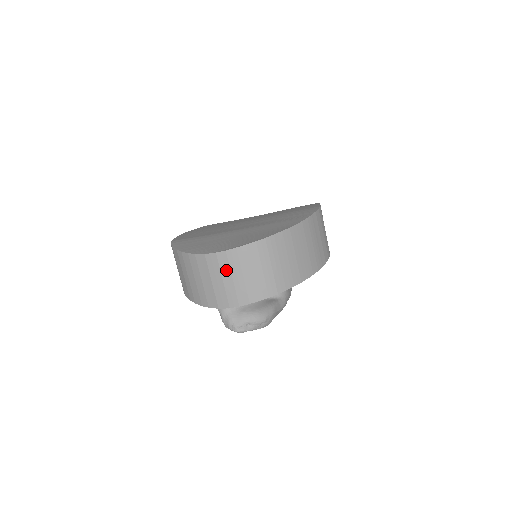
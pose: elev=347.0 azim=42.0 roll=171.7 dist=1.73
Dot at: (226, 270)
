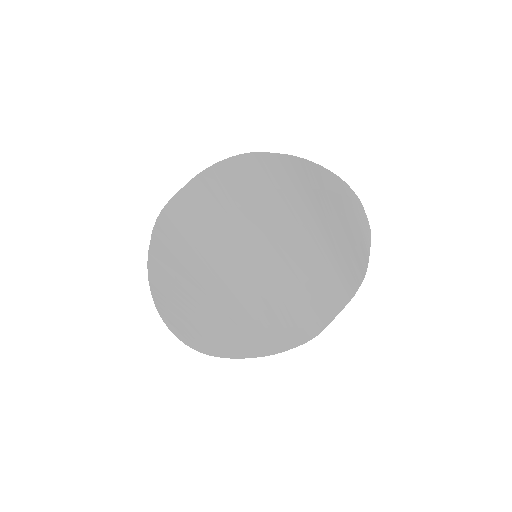
Dot at: occluded
